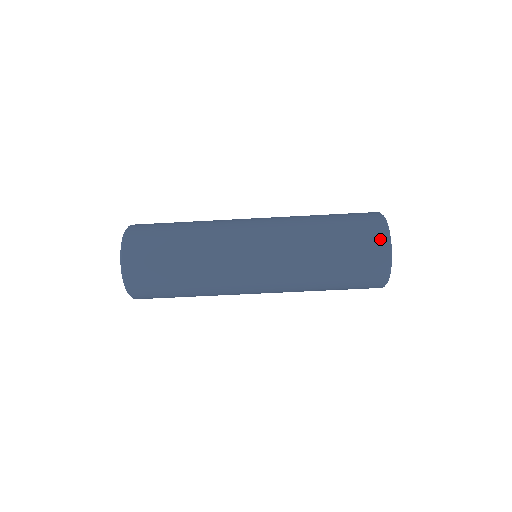
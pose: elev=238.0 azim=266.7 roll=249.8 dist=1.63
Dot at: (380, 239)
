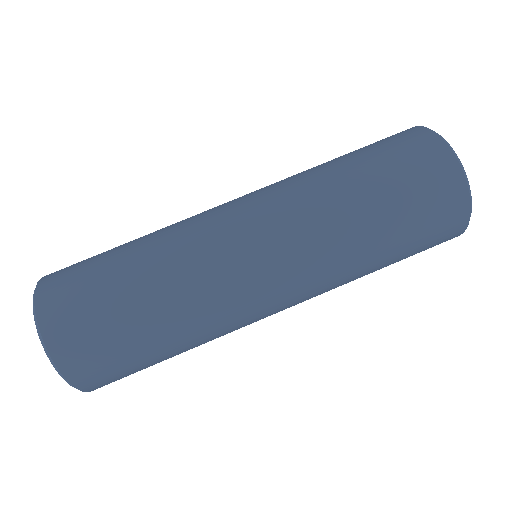
Dot at: (403, 131)
